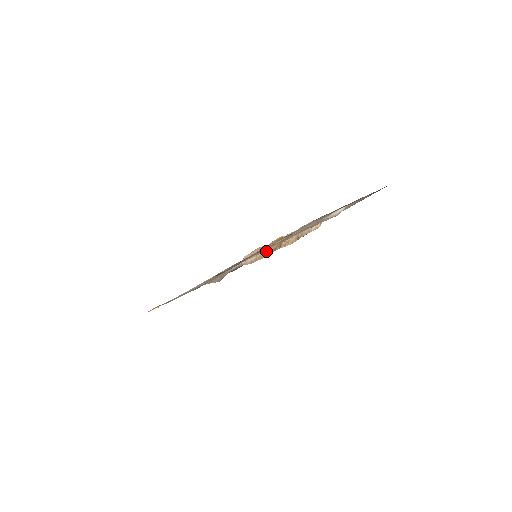
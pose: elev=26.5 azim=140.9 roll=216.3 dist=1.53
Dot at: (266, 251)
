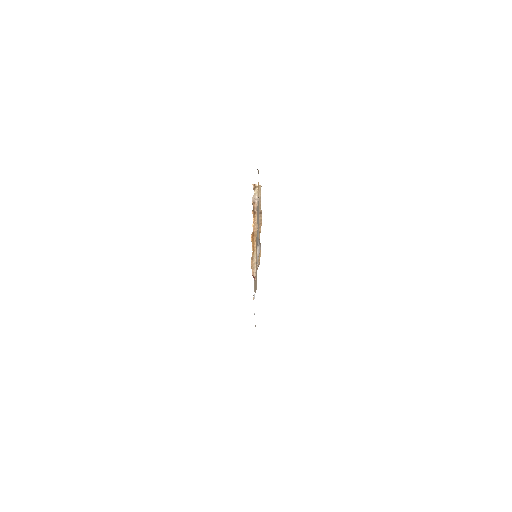
Dot at: occluded
